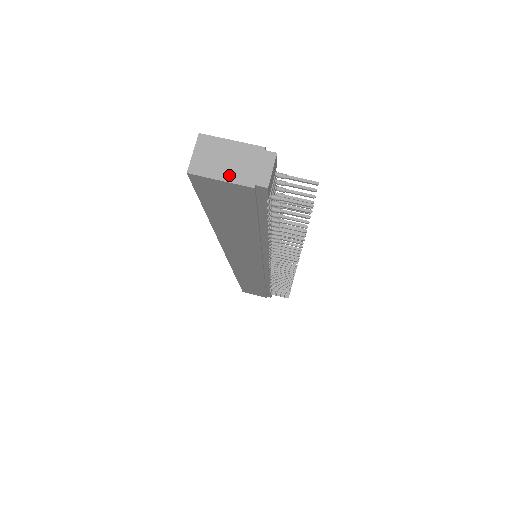
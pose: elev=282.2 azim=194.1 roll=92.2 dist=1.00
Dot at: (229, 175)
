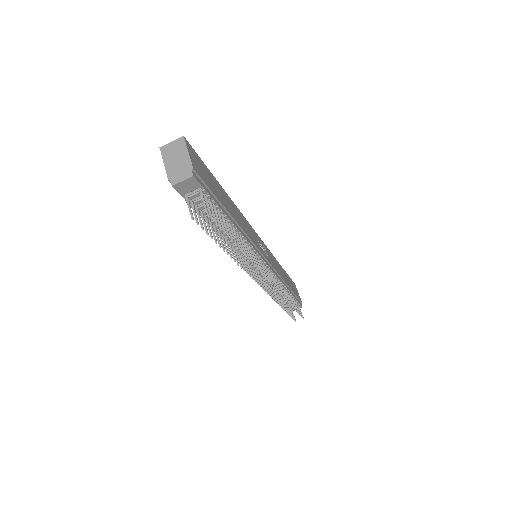
Dot at: (169, 165)
